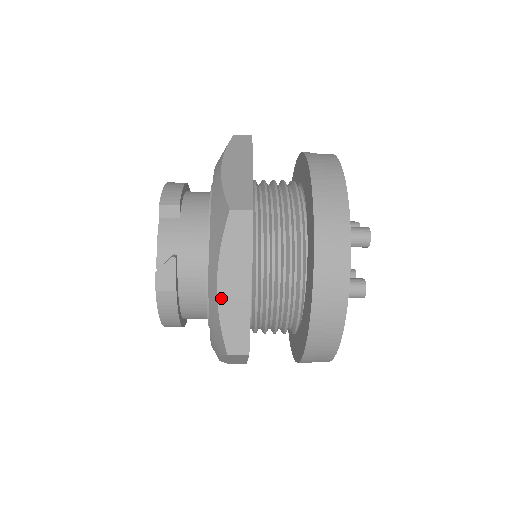
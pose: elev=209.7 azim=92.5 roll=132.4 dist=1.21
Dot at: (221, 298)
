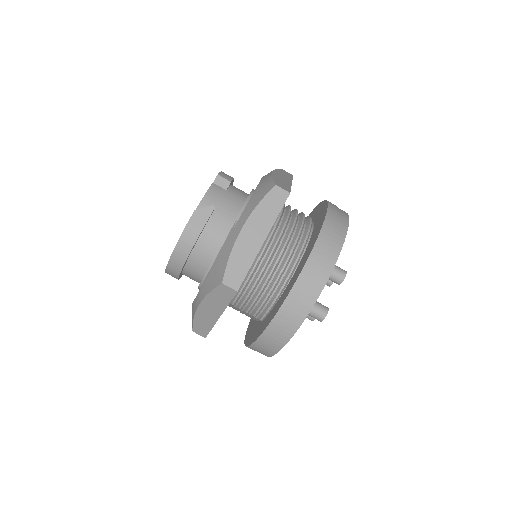
Dot at: (239, 239)
